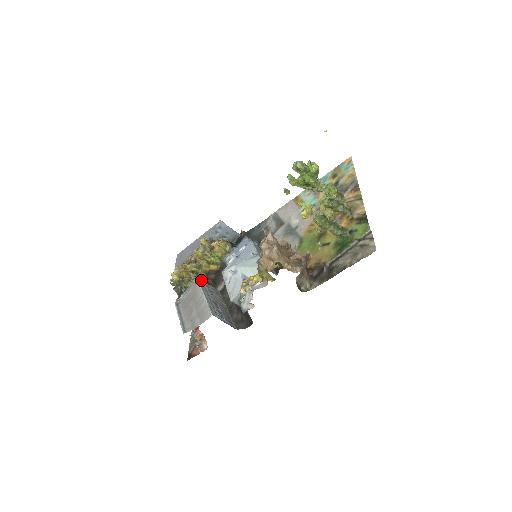
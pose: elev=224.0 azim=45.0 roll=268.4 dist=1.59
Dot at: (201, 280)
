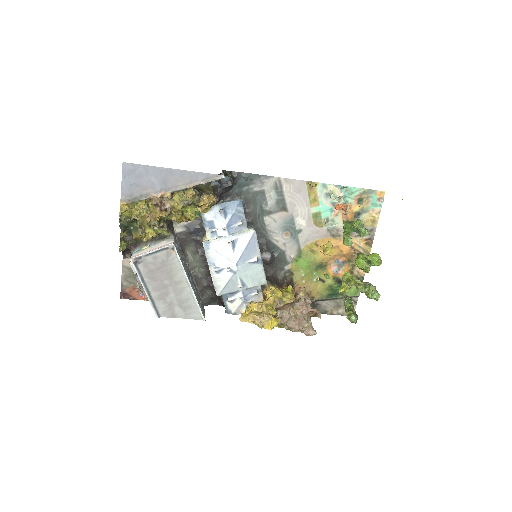
Dot at: (174, 243)
